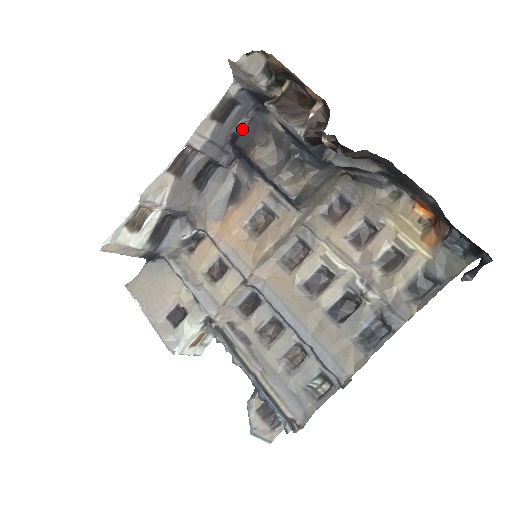
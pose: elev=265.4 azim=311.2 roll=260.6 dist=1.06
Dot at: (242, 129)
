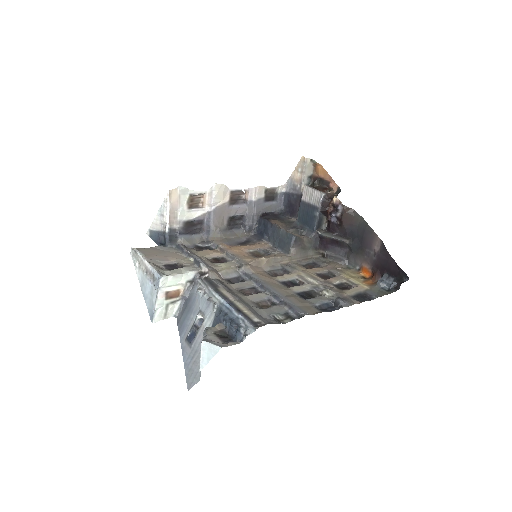
Dot at: (269, 214)
